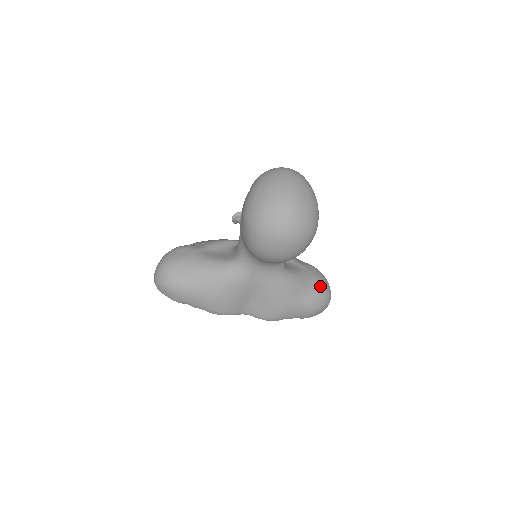
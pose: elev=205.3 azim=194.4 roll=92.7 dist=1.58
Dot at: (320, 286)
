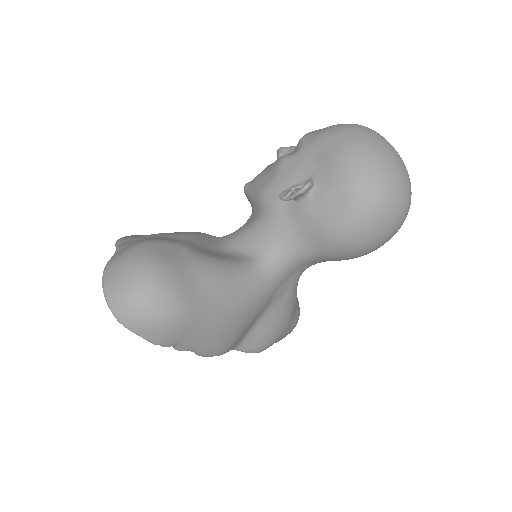
Dot at: occluded
